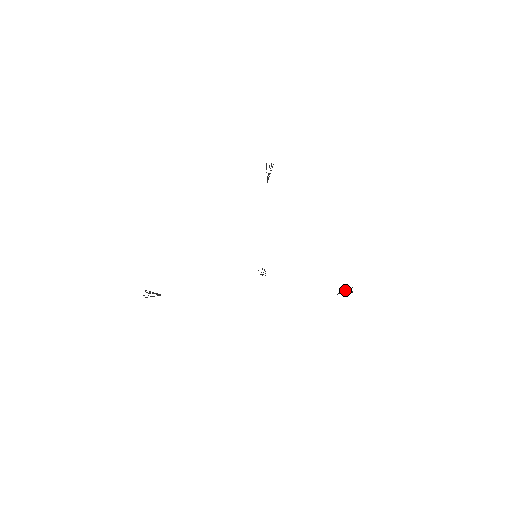
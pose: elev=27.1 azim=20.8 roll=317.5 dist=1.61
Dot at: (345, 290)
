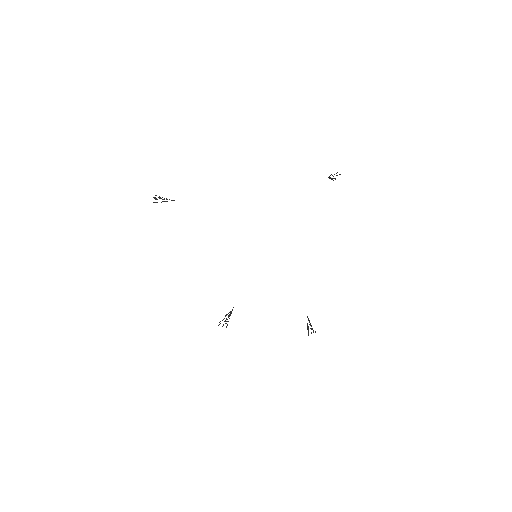
Dot at: occluded
